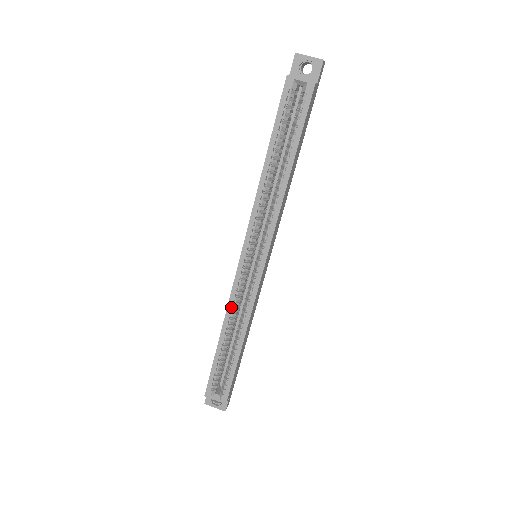
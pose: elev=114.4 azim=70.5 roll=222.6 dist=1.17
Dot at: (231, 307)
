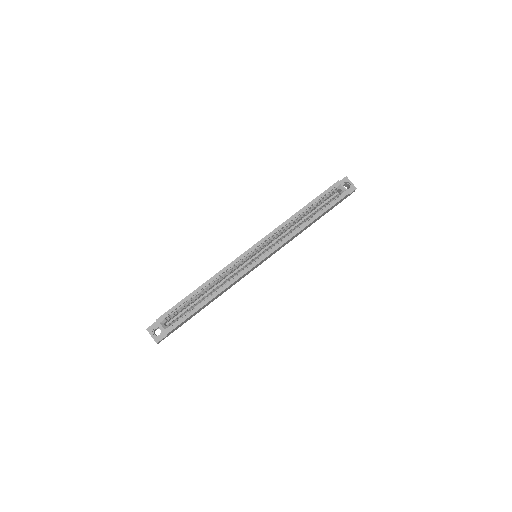
Dot at: (222, 272)
